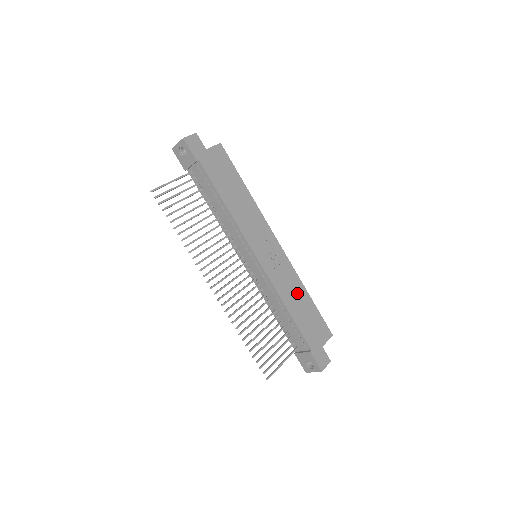
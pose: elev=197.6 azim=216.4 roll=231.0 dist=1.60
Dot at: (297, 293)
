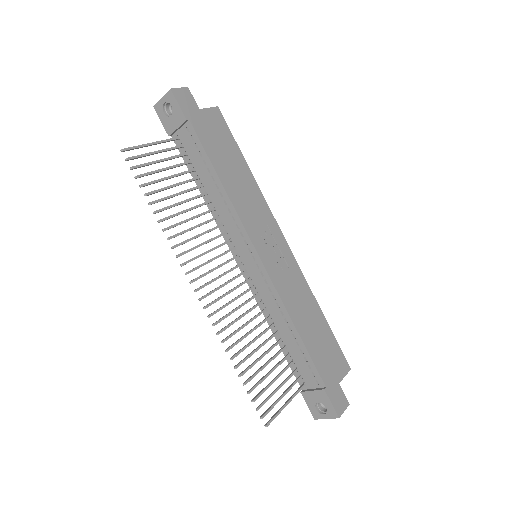
Dot at: (308, 309)
